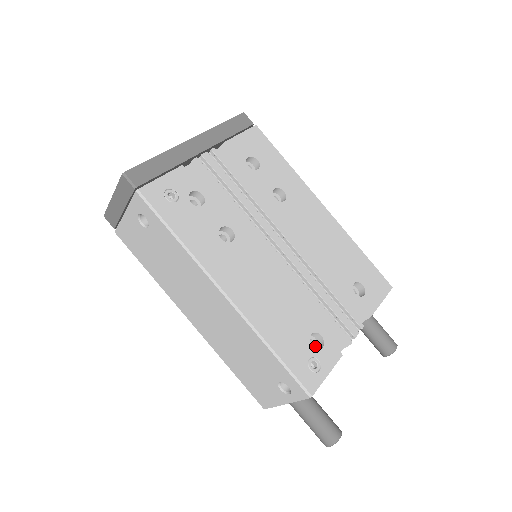
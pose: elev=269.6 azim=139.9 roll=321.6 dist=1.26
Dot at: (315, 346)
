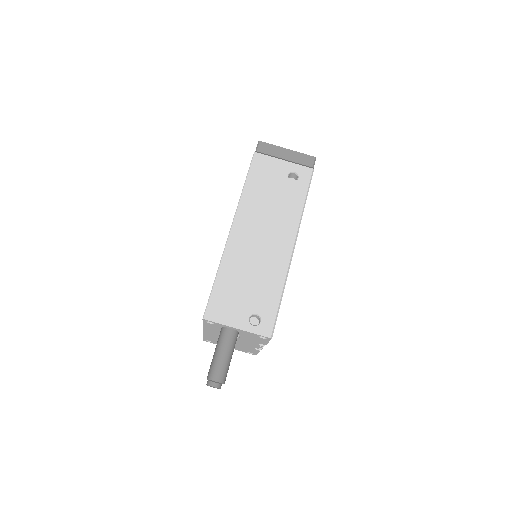
Dot at: occluded
